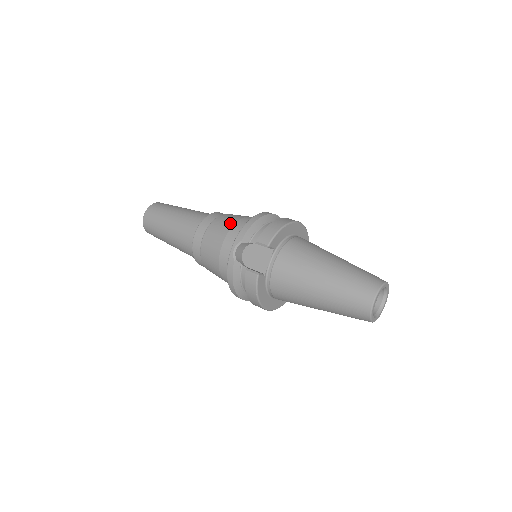
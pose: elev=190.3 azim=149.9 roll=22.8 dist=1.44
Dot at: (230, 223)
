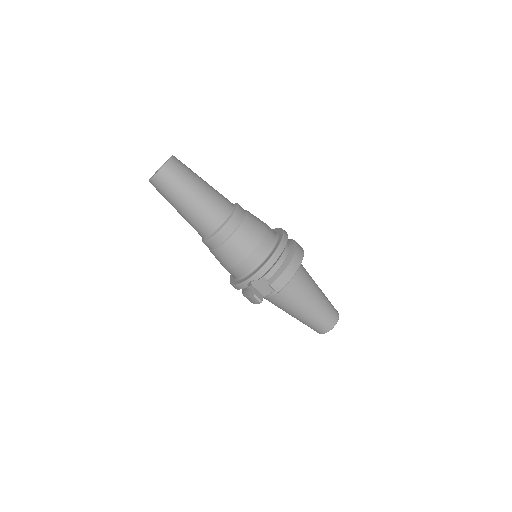
Dot at: (250, 247)
